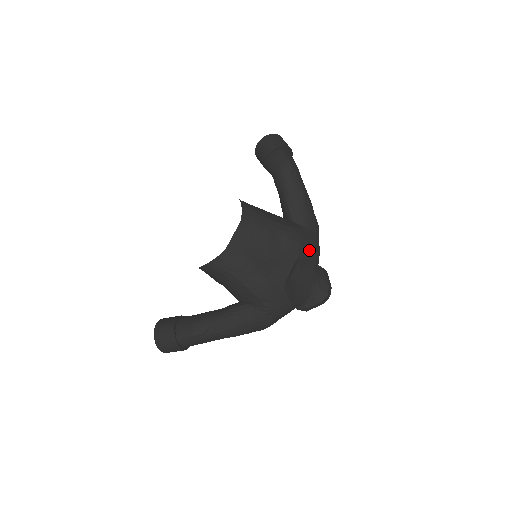
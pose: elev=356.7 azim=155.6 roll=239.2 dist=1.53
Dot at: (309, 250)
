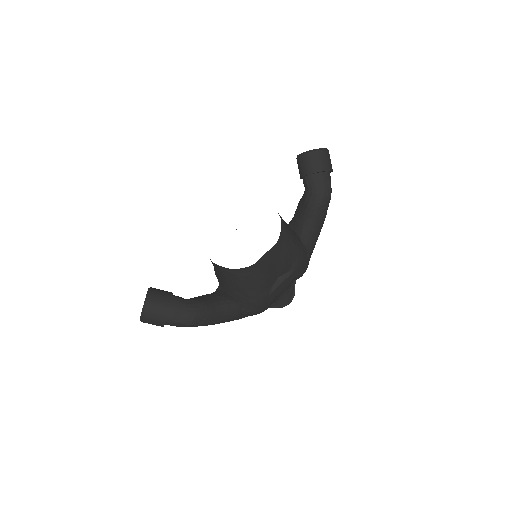
Dot at: (303, 272)
